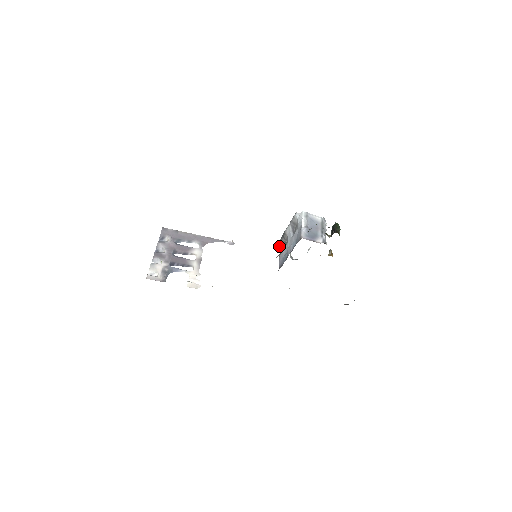
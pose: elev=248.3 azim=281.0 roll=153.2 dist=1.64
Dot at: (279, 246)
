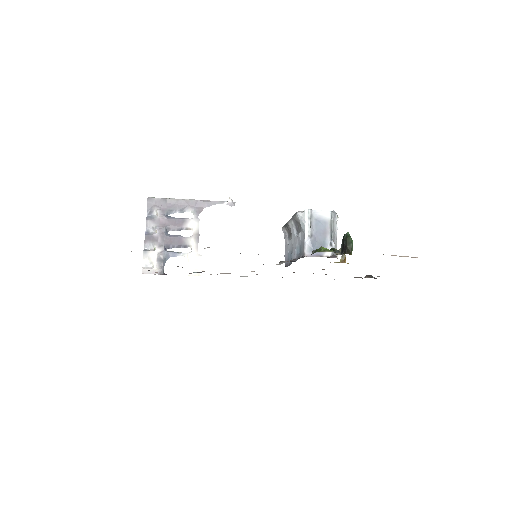
Dot at: (283, 232)
